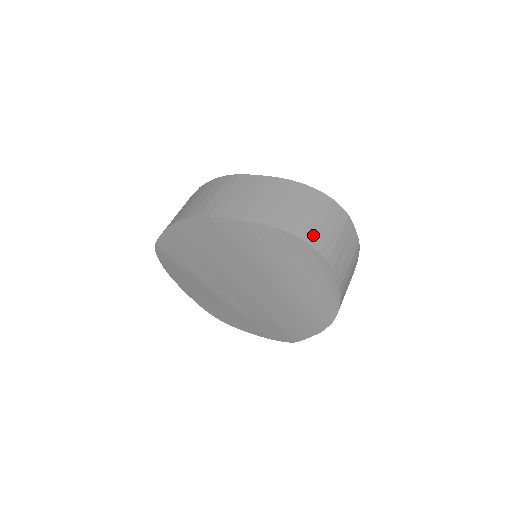
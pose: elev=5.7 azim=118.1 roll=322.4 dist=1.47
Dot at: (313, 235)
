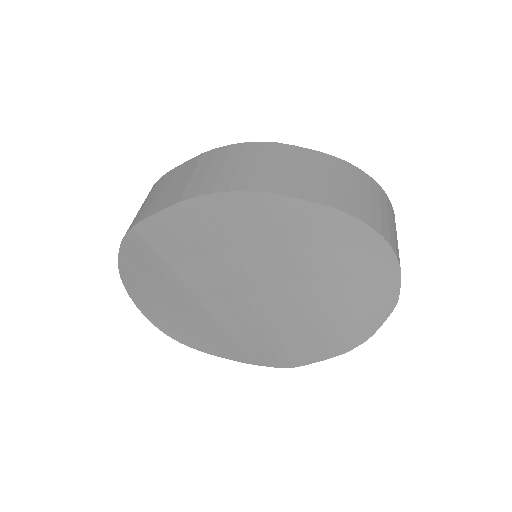
Dot at: (388, 232)
